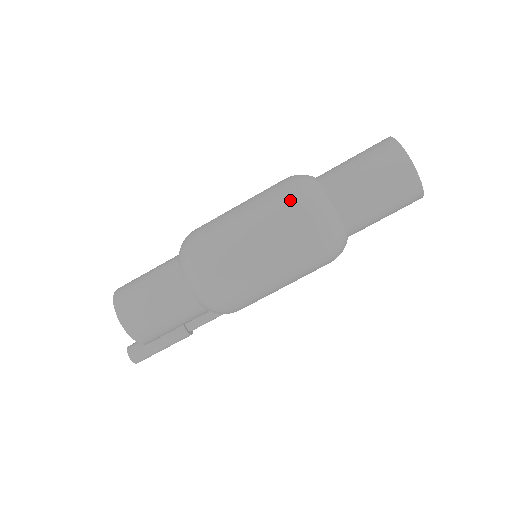
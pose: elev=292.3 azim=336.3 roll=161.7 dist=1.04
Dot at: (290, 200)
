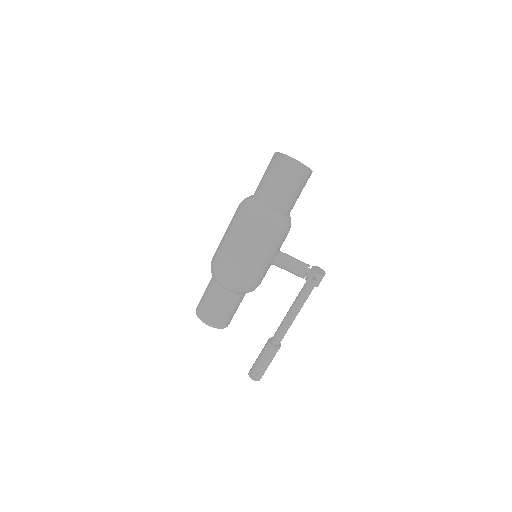
Dot at: occluded
